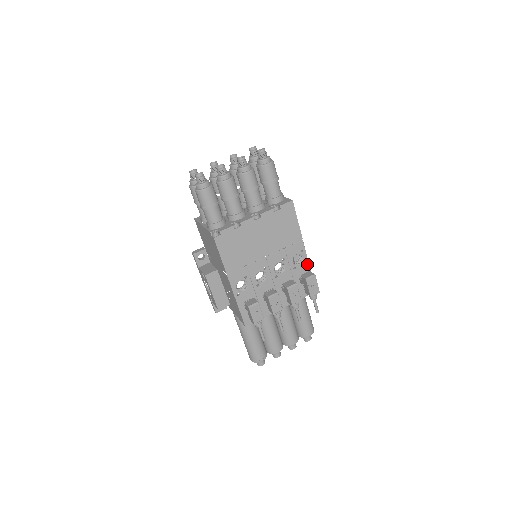
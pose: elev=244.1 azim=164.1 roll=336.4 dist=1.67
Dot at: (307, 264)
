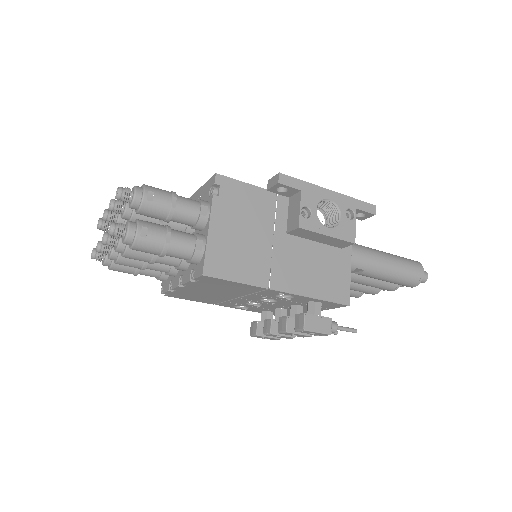
Dot at: (304, 297)
